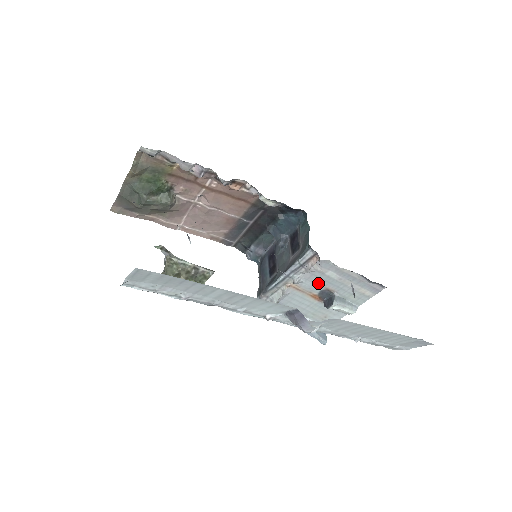
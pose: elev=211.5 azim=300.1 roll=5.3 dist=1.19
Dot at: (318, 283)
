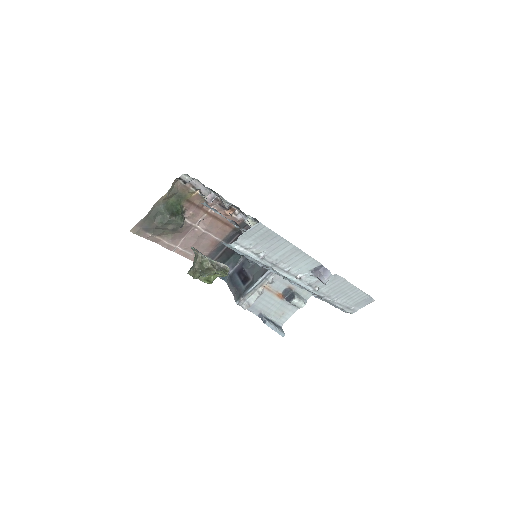
Dot at: (284, 282)
